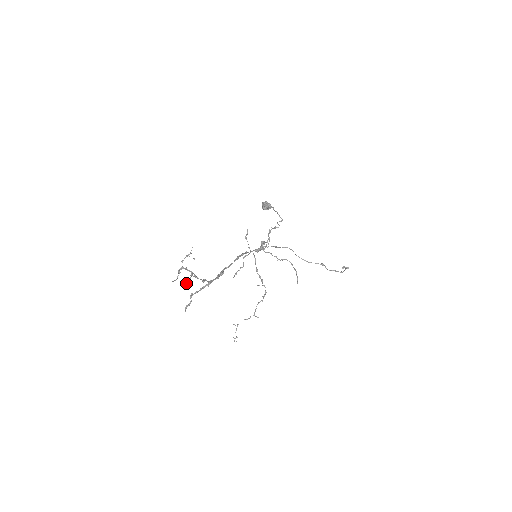
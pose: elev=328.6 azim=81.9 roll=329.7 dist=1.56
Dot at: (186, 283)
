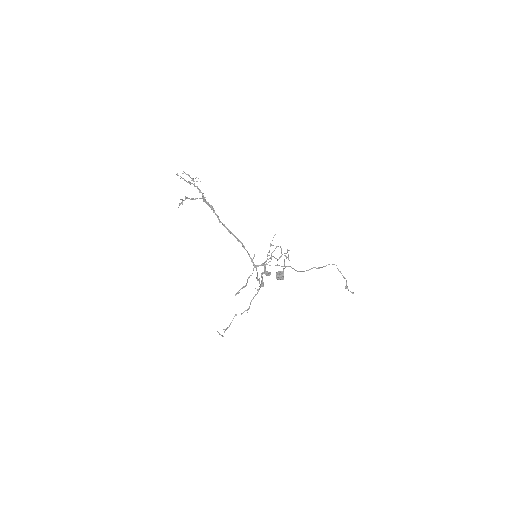
Dot at: (186, 174)
